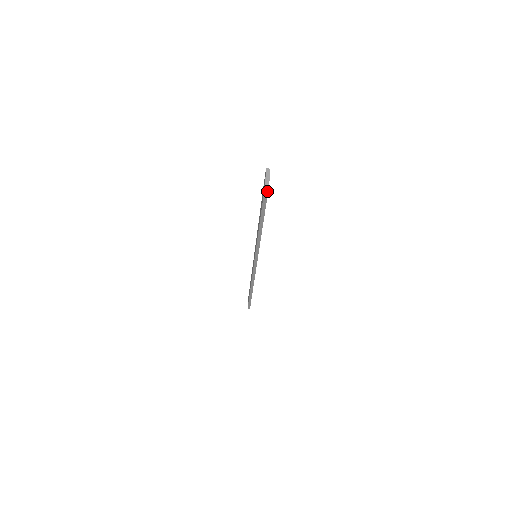
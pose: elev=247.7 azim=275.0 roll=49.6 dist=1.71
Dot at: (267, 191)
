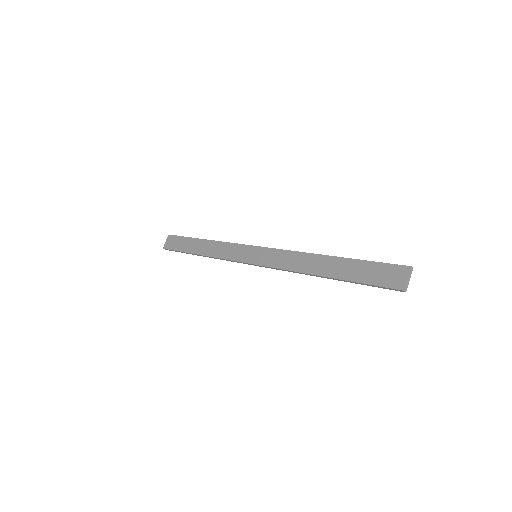
Dot at: (393, 289)
